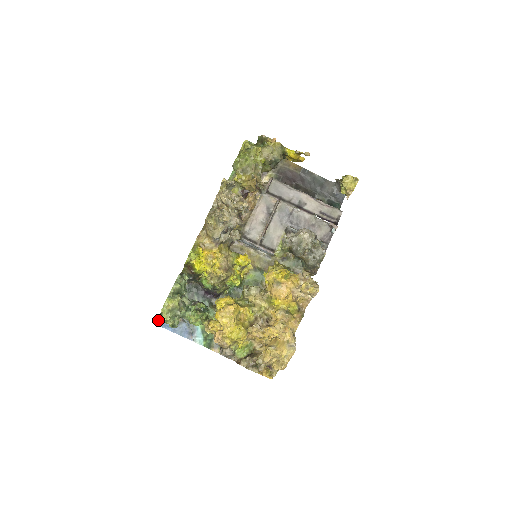
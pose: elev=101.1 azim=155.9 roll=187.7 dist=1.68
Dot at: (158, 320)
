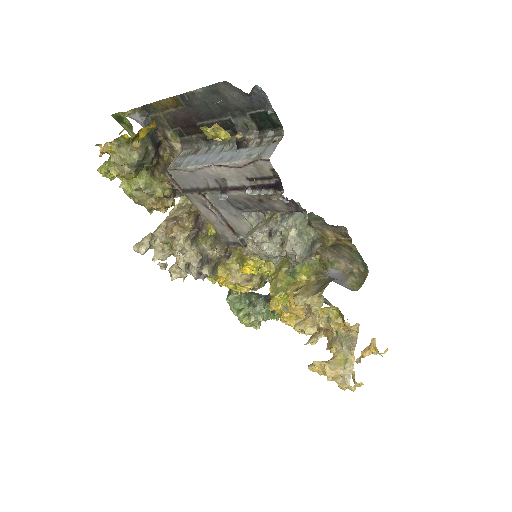
Dot at: occluded
